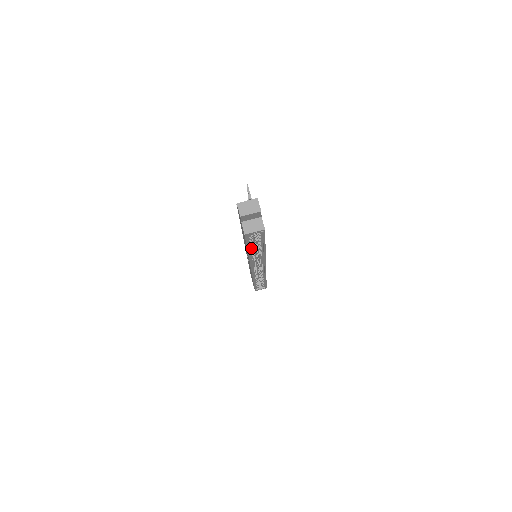
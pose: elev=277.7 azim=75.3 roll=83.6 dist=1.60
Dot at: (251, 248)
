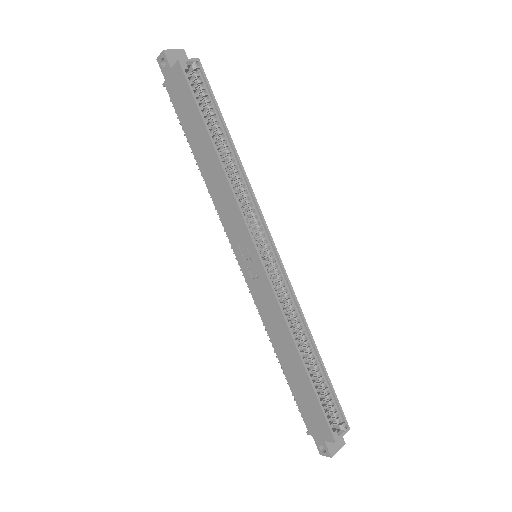
Dot at: (213, 140)
